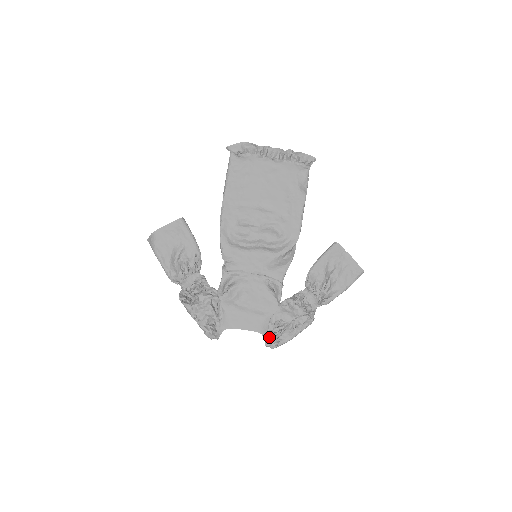
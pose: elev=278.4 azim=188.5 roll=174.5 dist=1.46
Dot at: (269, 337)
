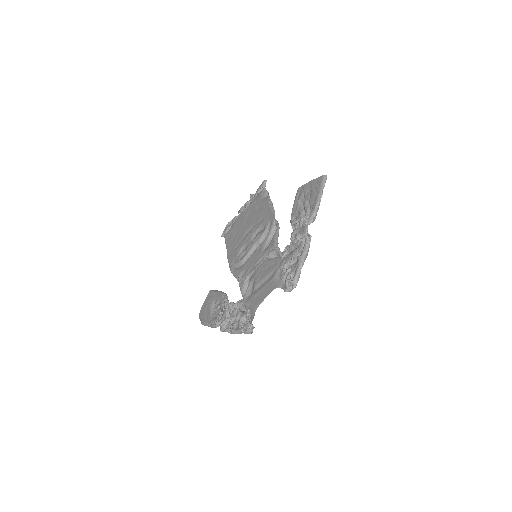
Dot at: (285, 284)
